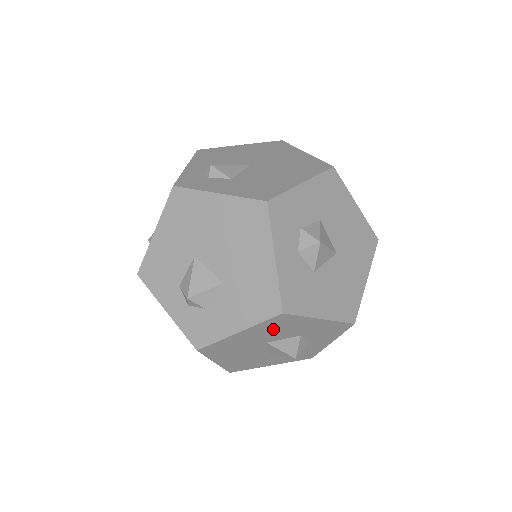
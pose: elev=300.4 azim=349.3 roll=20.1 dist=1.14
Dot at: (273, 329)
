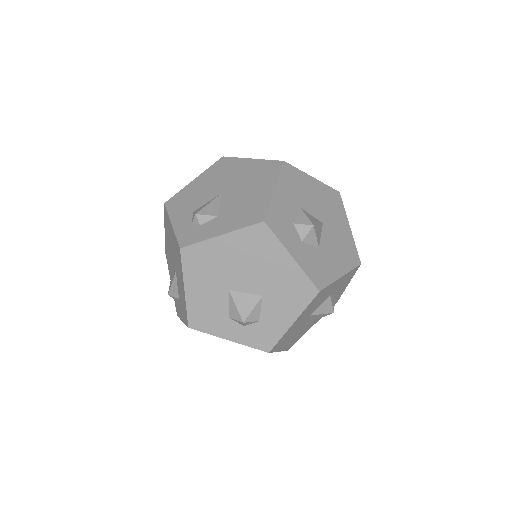
Dot at: (314, 305)
